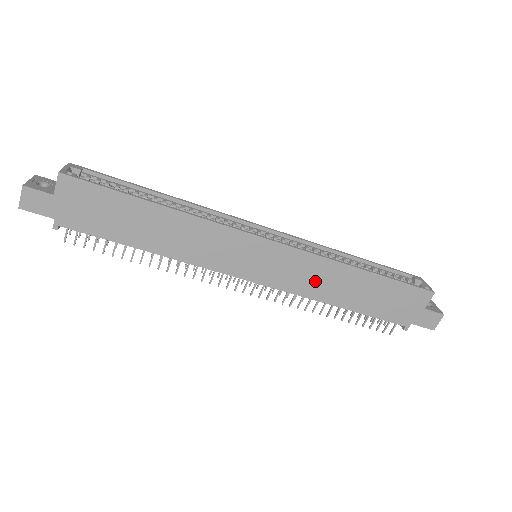
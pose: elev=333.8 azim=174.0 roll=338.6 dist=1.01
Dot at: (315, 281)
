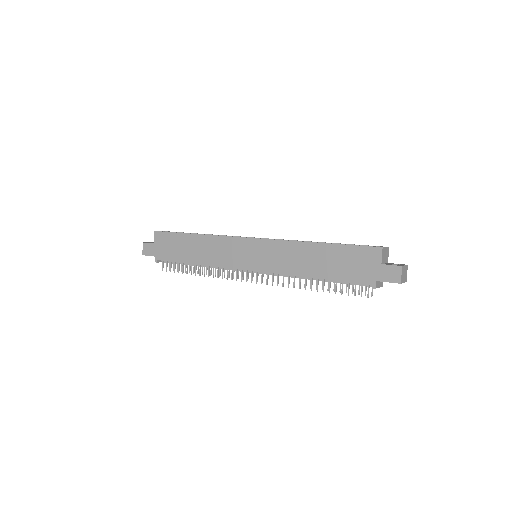
Dot at: (289, 260)
